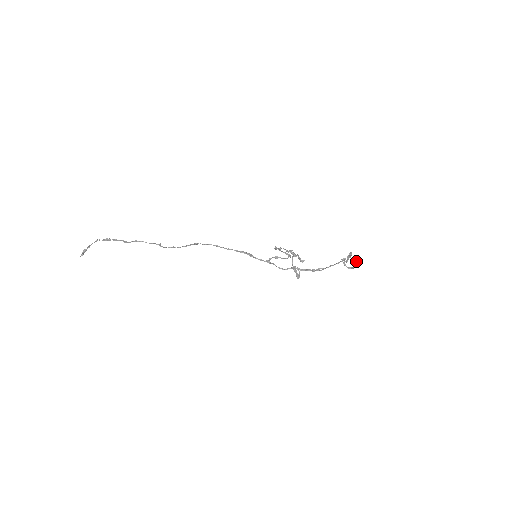
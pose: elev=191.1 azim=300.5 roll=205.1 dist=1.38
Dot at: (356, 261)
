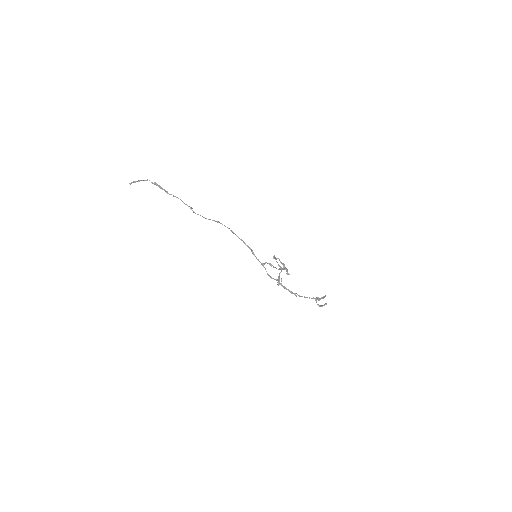
Dot at: occluded
